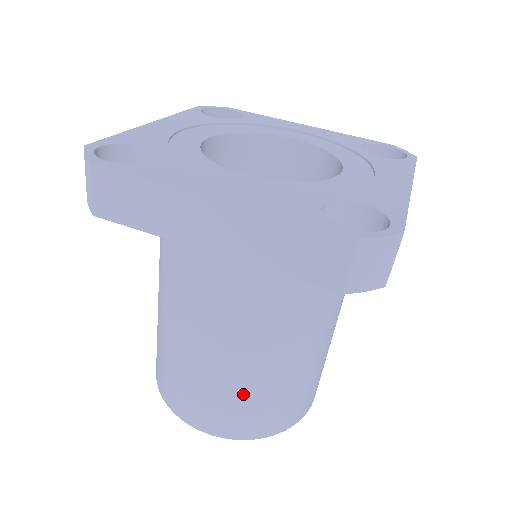
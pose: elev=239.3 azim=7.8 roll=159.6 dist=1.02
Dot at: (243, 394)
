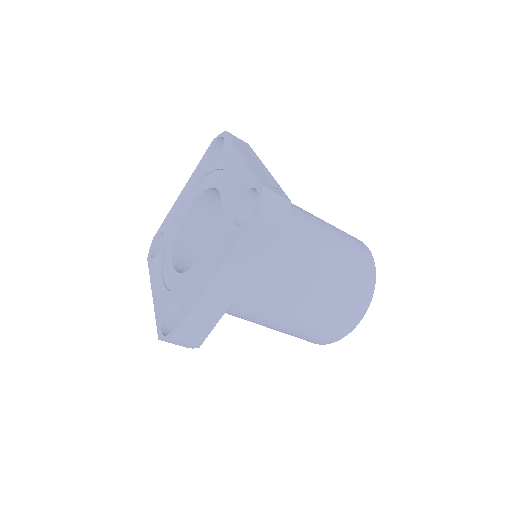
Dot at: occluded
